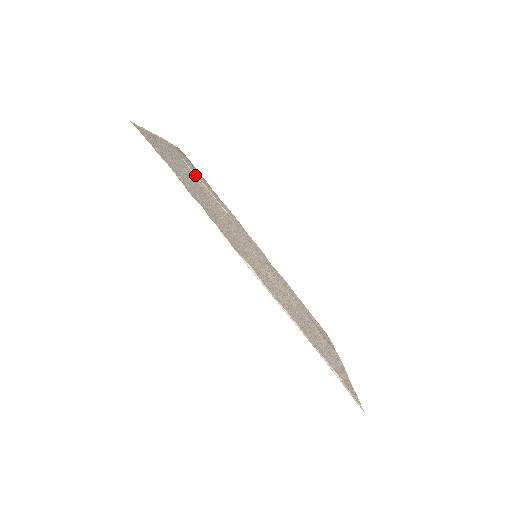
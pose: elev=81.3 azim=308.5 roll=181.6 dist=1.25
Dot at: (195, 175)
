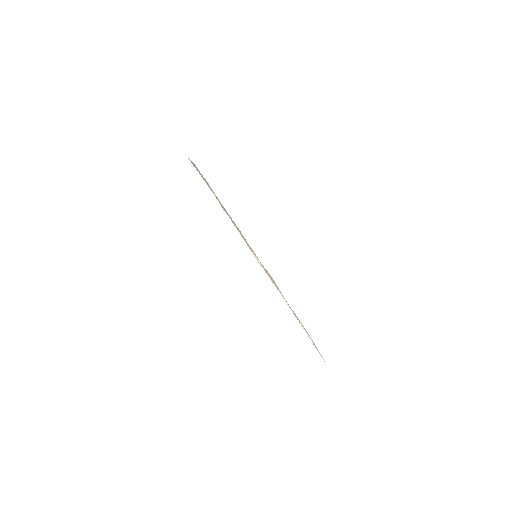
Dot at: (215, 194)
